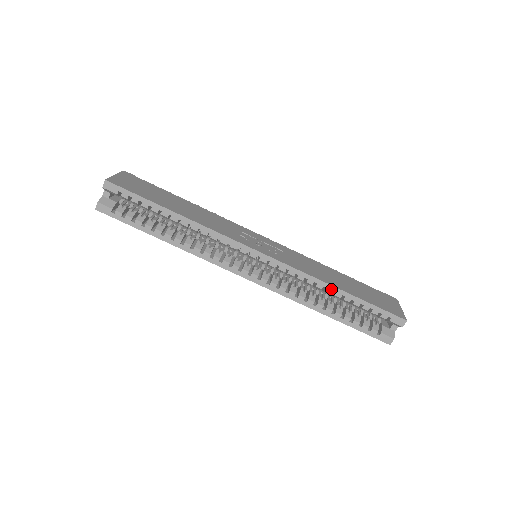
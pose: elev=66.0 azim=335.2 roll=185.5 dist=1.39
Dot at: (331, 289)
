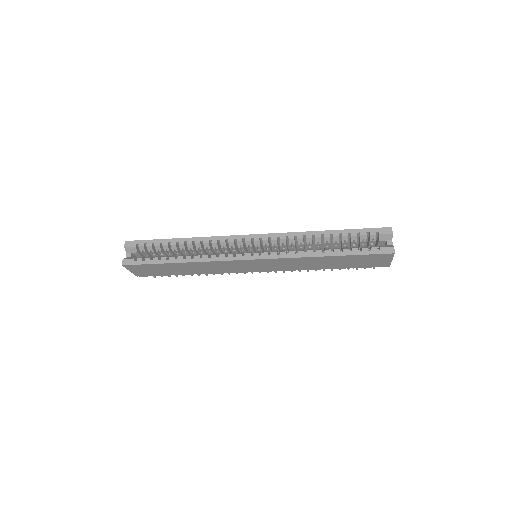
Dot at: (319, 234)
